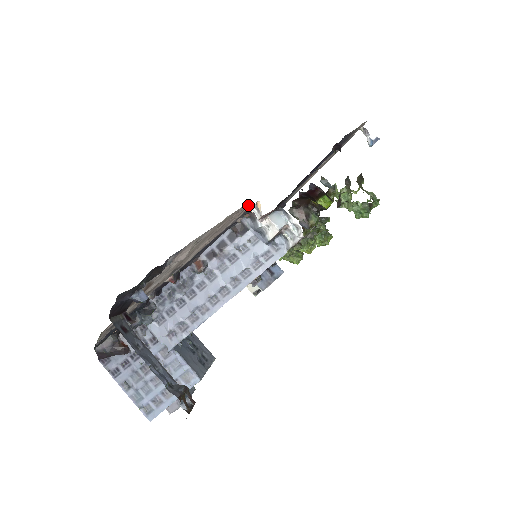
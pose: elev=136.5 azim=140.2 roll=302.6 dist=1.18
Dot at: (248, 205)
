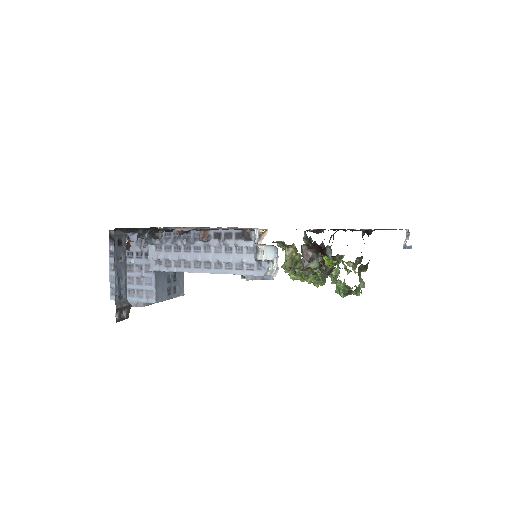
Dot at: (256, 228)
